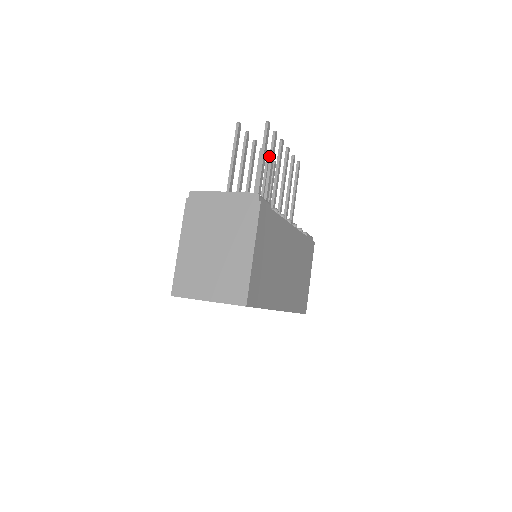
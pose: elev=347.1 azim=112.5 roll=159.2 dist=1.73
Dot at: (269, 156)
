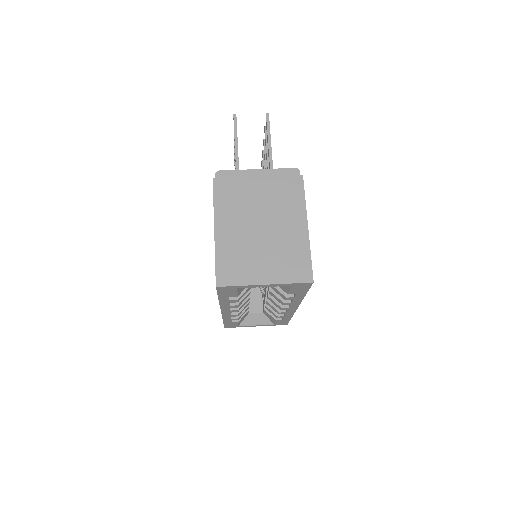
Dot at: occluded
